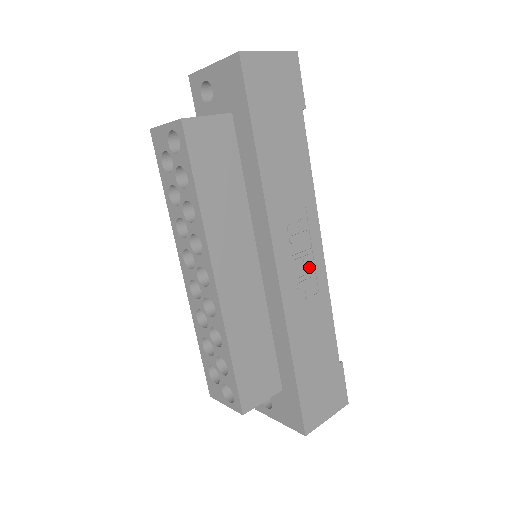
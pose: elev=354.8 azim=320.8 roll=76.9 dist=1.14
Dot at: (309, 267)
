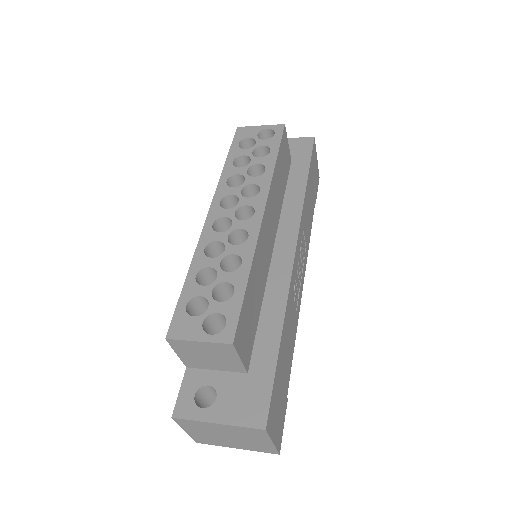
Dot at: (298, 285)
